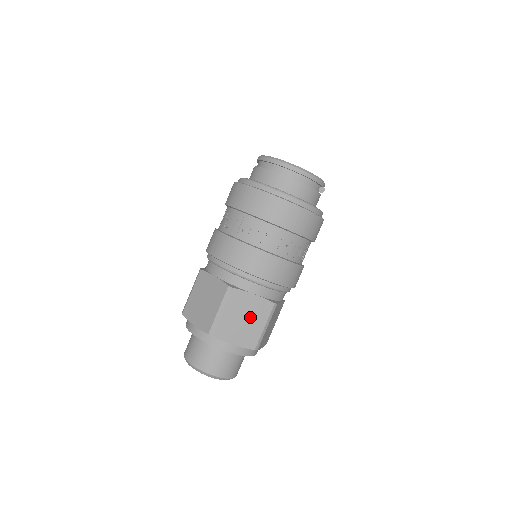
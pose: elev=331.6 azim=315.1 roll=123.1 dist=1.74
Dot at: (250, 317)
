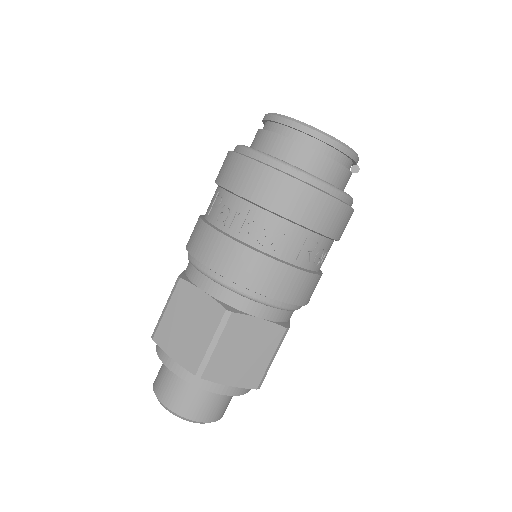
Dot at: (253, 349)
